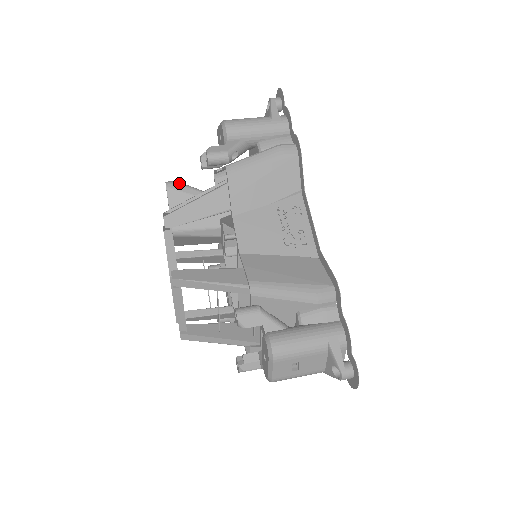
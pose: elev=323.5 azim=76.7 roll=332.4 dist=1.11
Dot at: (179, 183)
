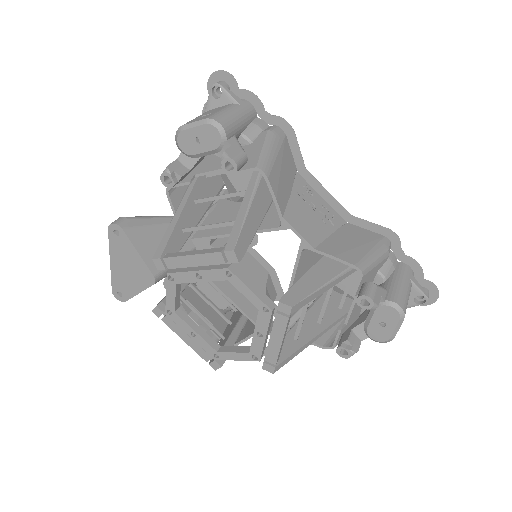
Dot at: (130, 218)
